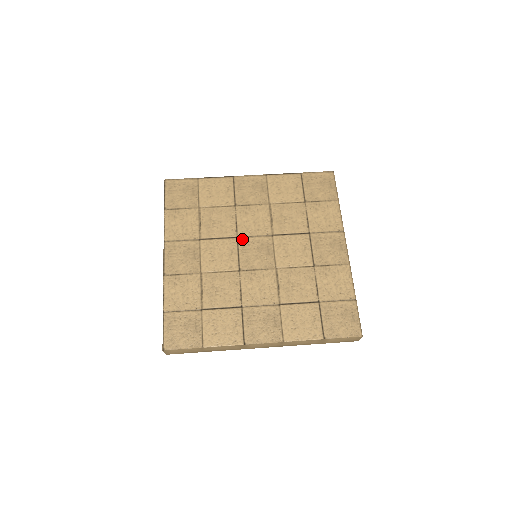
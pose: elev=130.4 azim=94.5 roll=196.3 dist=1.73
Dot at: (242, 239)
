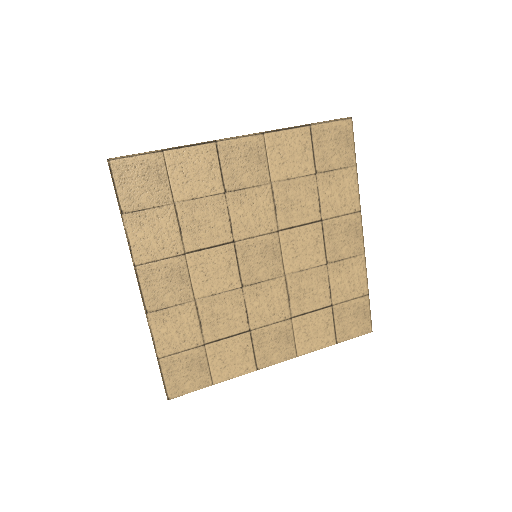
Dot at: (240, 243)
